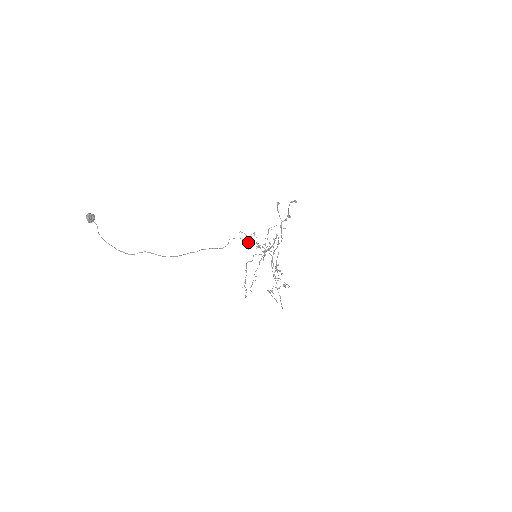
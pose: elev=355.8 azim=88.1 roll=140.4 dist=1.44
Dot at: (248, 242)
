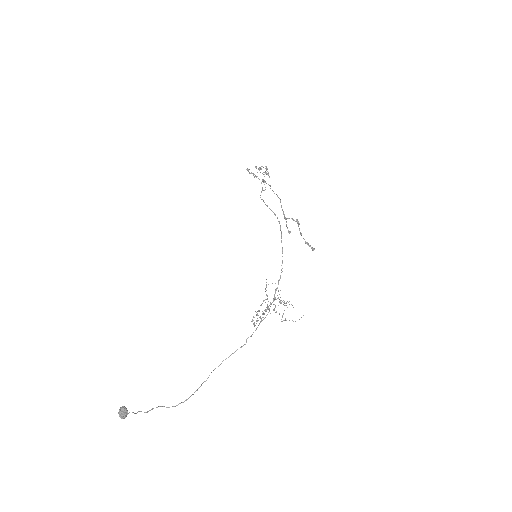
Dot at: (262, 320)
